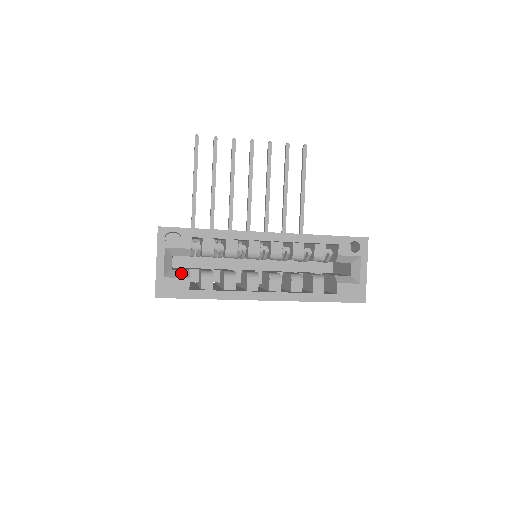
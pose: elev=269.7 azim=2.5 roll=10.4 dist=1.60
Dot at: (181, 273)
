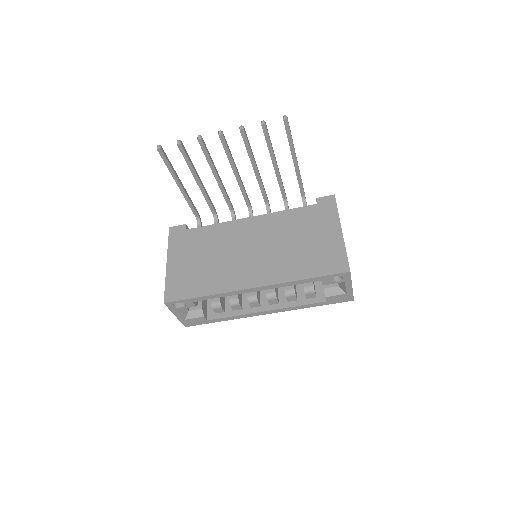
Dot at: (196, 313)
